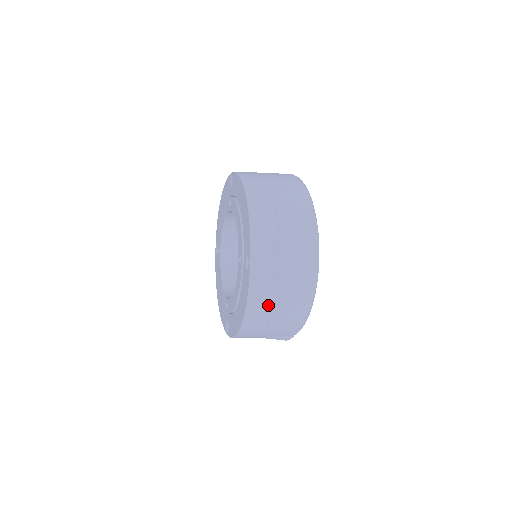
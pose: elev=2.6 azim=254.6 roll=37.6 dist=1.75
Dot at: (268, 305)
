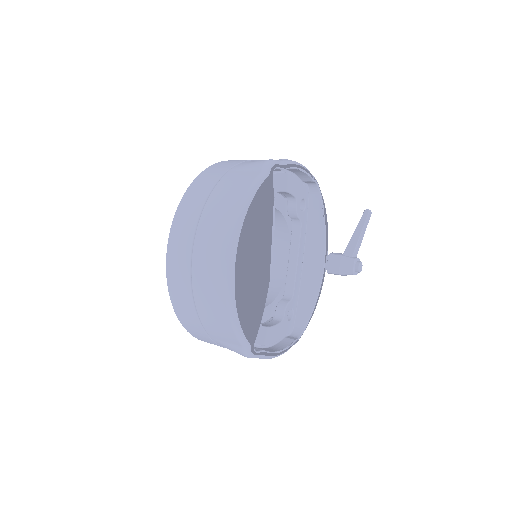
Dot at: occluded
